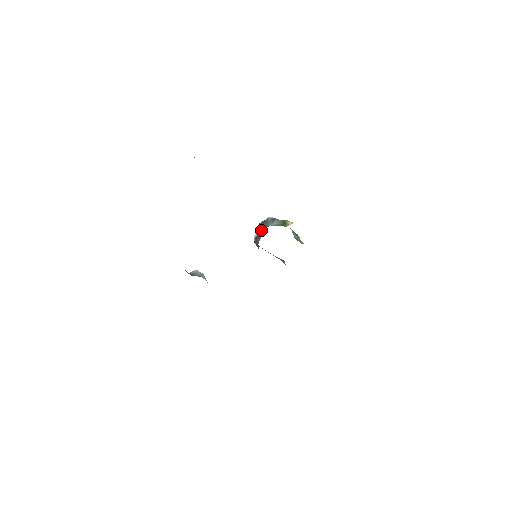
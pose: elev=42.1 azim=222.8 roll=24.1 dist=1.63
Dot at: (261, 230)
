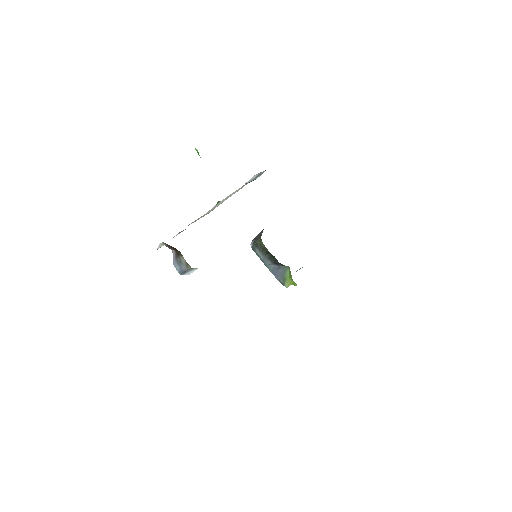
Dot at: (259, 235)
